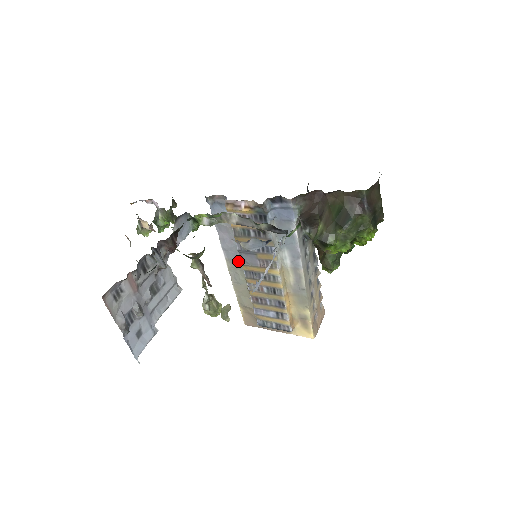
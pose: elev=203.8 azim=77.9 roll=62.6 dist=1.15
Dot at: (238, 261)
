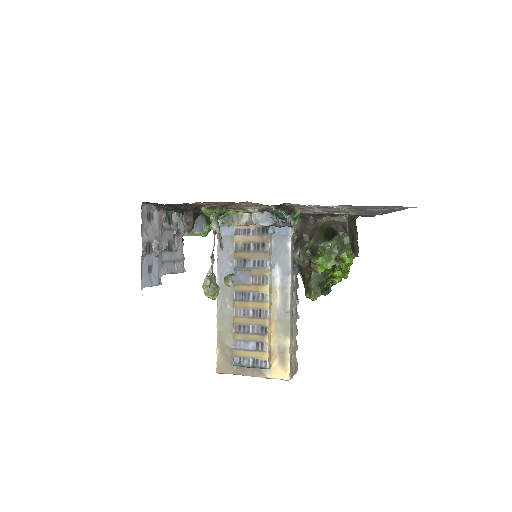
Dot at: occluded
